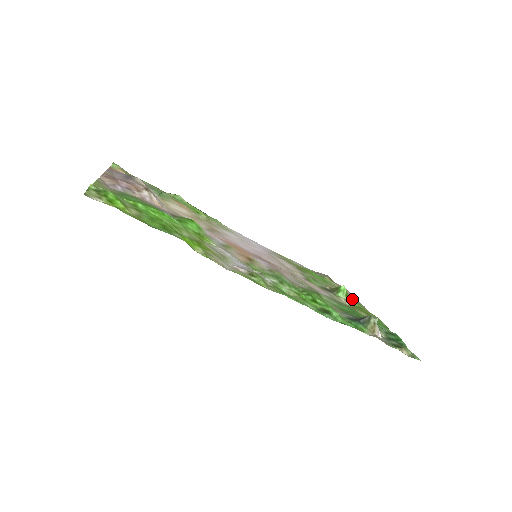
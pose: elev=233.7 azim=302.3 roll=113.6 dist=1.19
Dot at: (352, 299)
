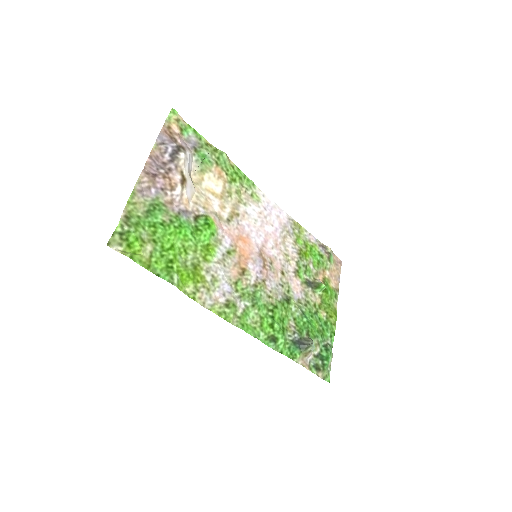
Dot at: (327, 294)
